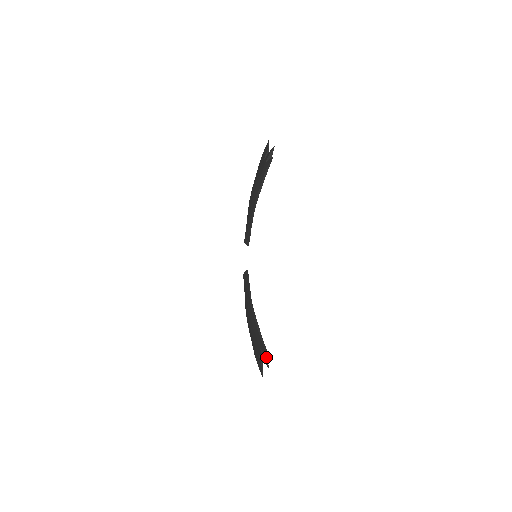
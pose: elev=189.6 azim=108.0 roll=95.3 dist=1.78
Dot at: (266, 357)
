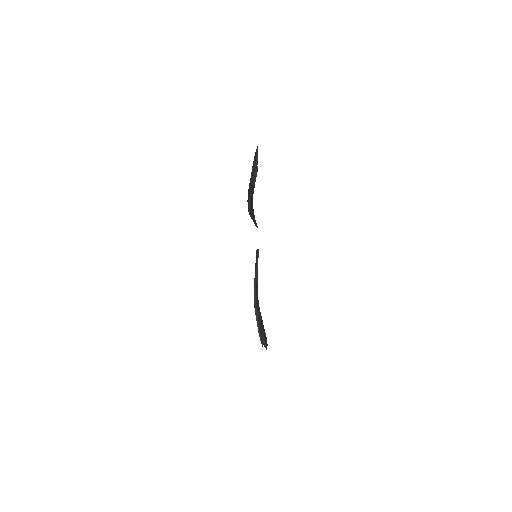
Dot at: (264, 342)
